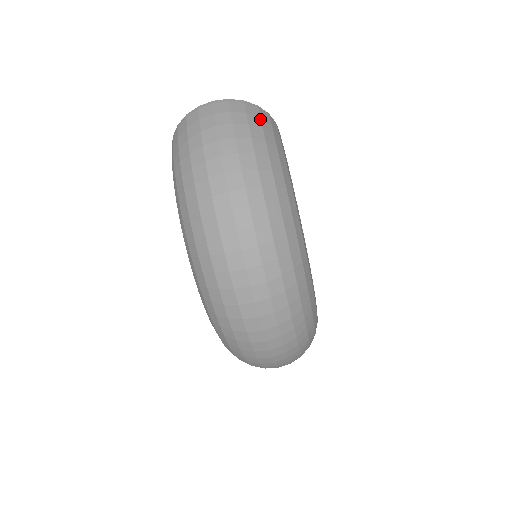
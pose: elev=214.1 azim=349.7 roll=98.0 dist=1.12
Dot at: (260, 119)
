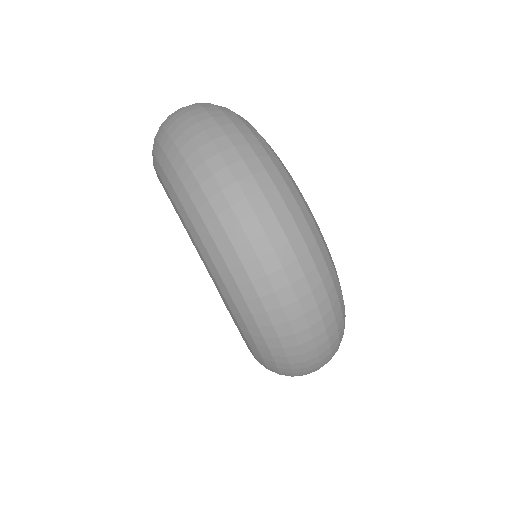
Dot at: occluded
